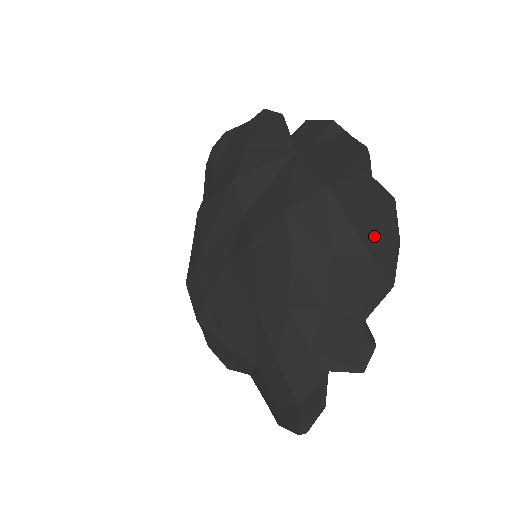
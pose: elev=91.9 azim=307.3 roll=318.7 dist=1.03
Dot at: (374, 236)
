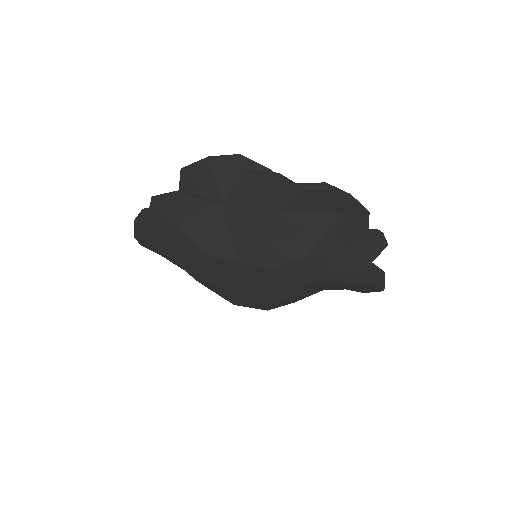
Dot at: (335, 207)
